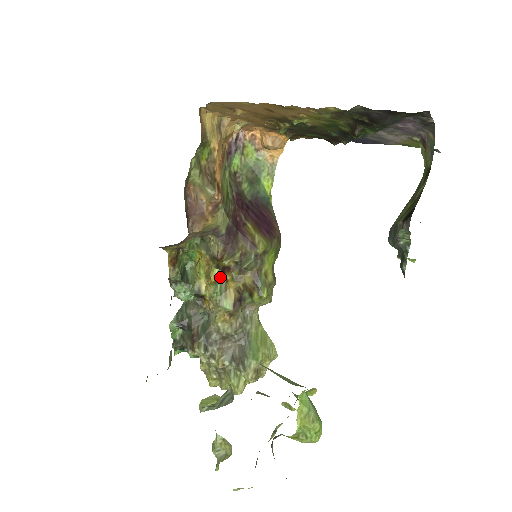
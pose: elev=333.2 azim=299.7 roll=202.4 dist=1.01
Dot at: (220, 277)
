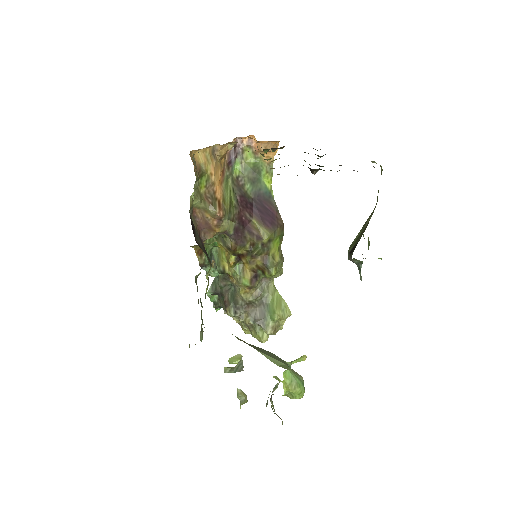
Dot at: (237, 261)
